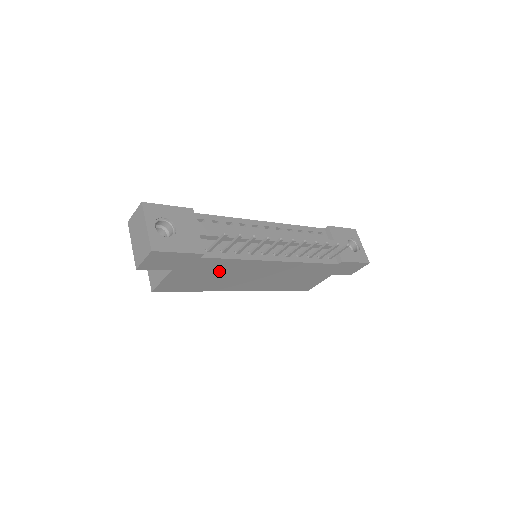
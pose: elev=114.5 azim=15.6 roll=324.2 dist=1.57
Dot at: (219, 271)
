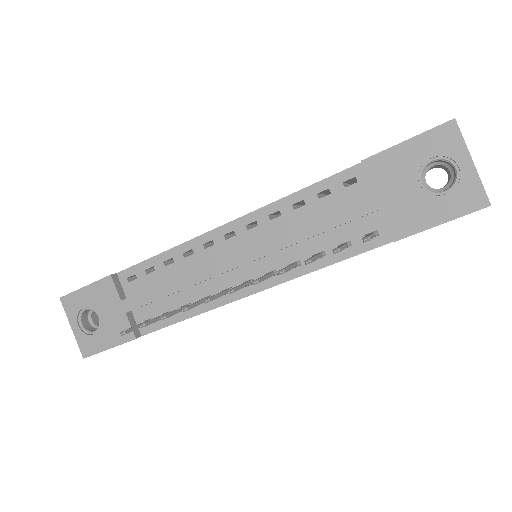
Dot at: occluded
